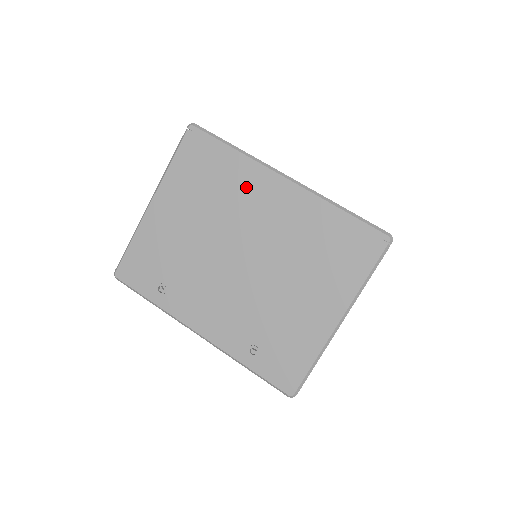
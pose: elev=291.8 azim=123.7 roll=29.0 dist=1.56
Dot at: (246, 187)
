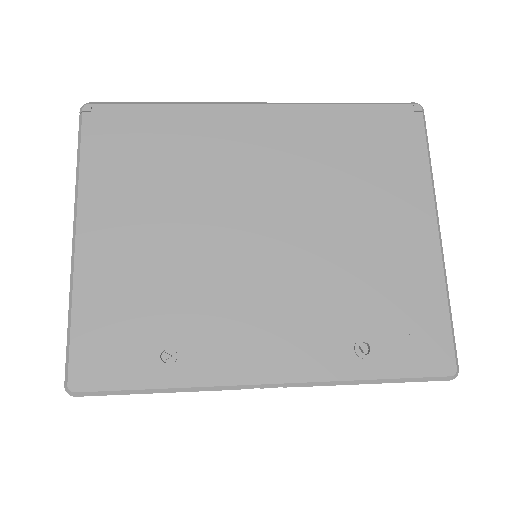
Dot at: (212, 140)
